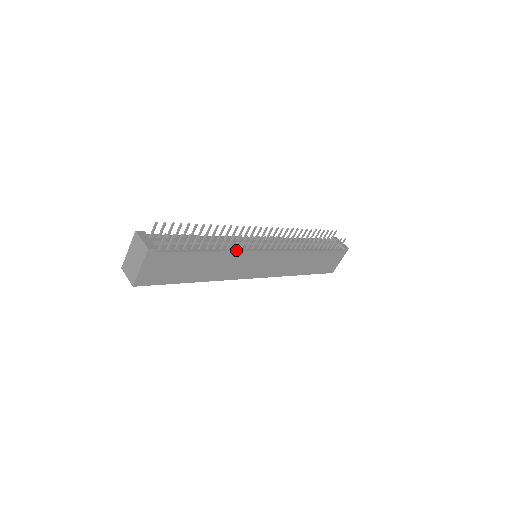
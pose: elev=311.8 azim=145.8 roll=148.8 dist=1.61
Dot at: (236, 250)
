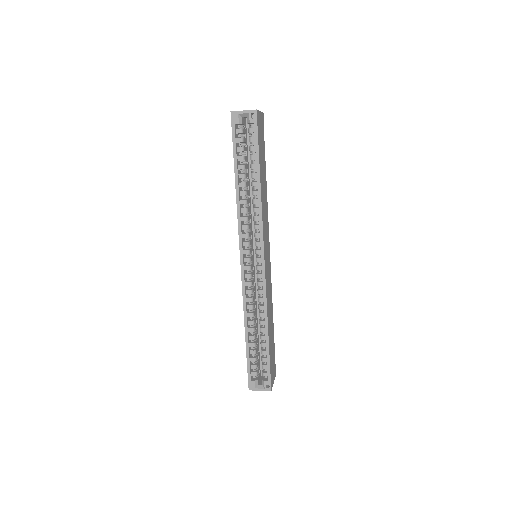
Dot at: occluded
